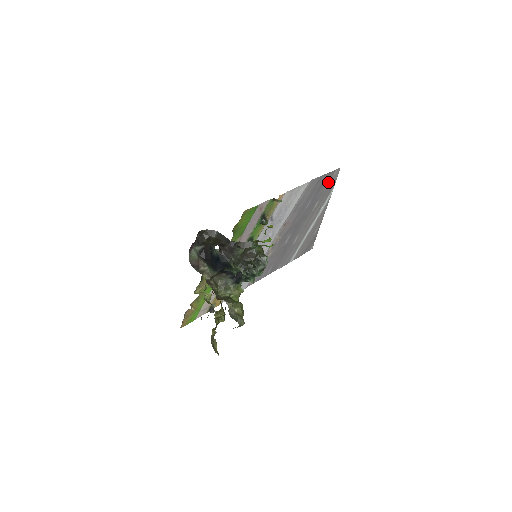
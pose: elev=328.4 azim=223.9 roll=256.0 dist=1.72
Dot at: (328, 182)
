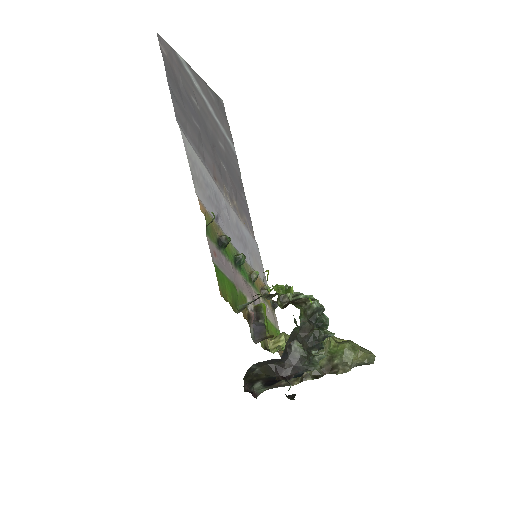
Dot at: (172, 69)
